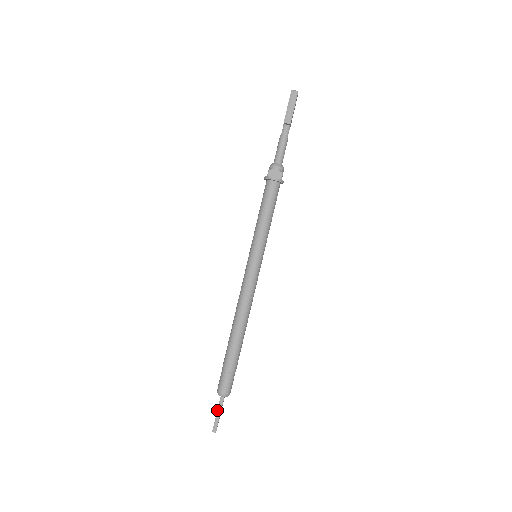
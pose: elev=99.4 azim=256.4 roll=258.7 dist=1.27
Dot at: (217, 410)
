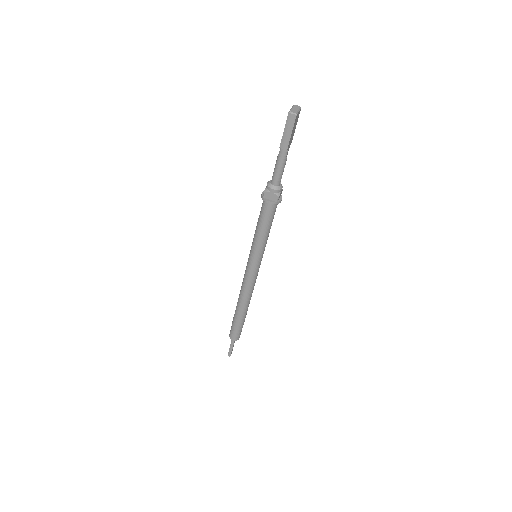
Dot at: (230, 346)
